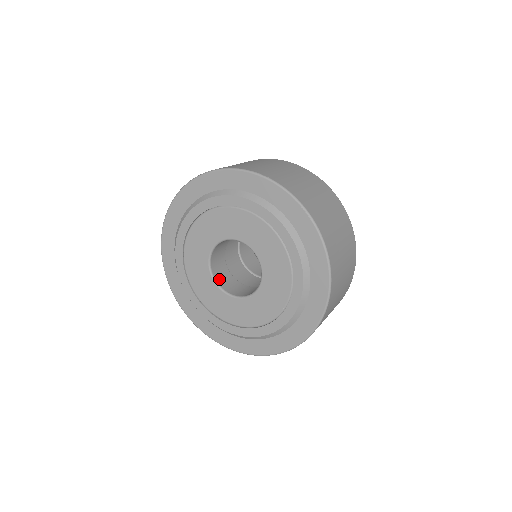
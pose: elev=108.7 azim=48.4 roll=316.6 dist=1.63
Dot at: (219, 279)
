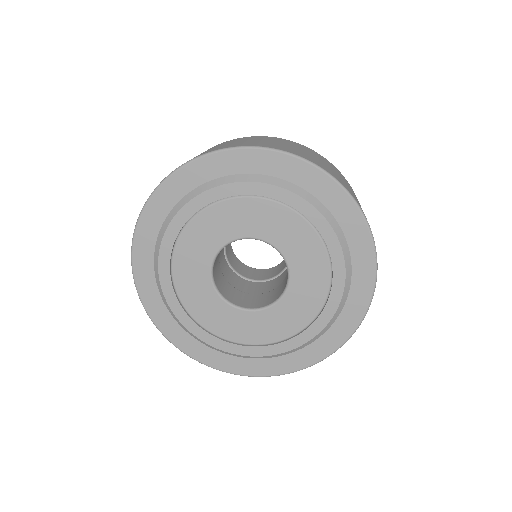
Dot at: (215, 277)
